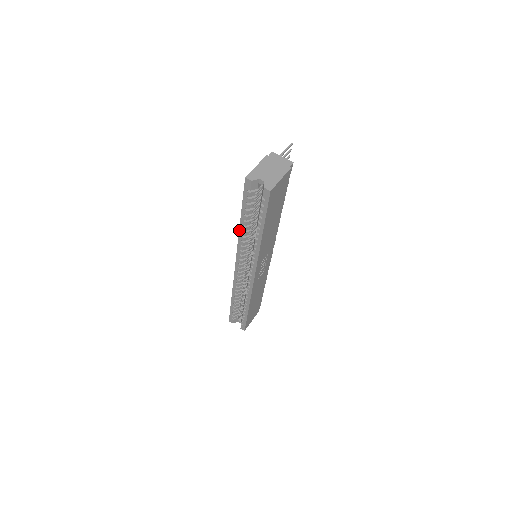
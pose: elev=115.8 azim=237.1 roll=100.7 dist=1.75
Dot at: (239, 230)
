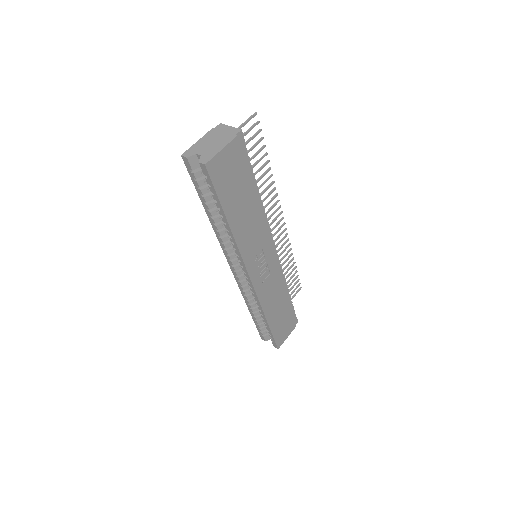
Dot at: (211, 223)
